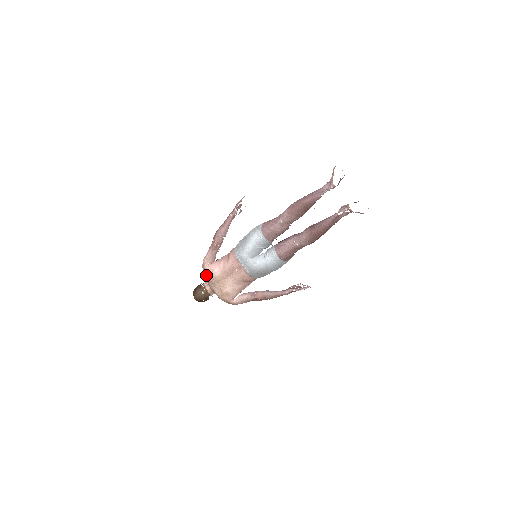
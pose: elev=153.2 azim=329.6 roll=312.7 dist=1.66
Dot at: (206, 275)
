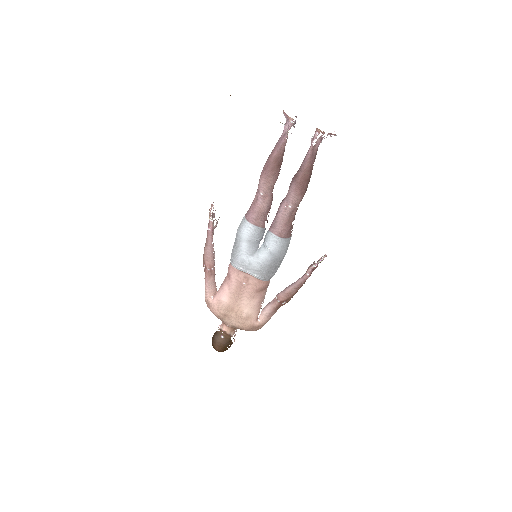
Dot at: (216, 311)
